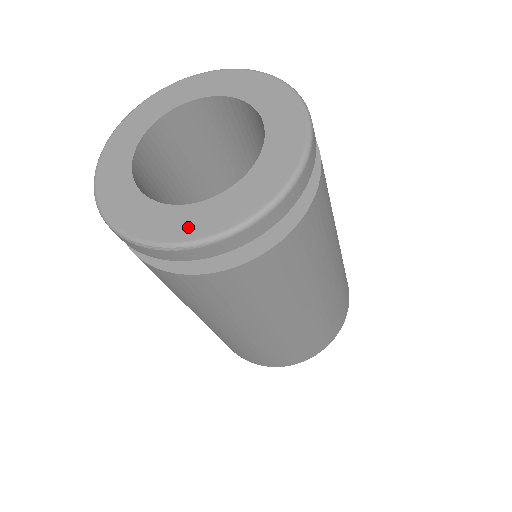
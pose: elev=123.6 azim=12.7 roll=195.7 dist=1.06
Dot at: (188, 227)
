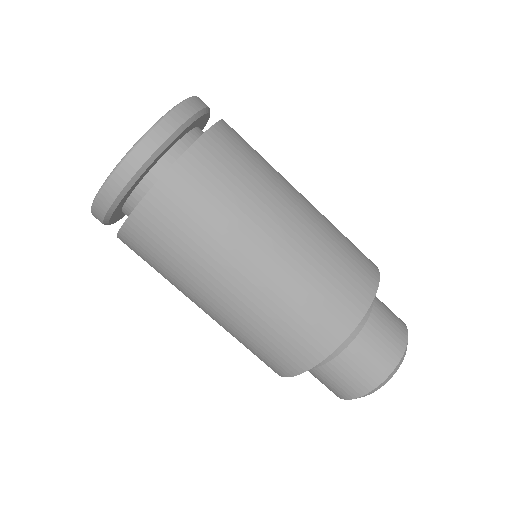
Dot at: occluded
